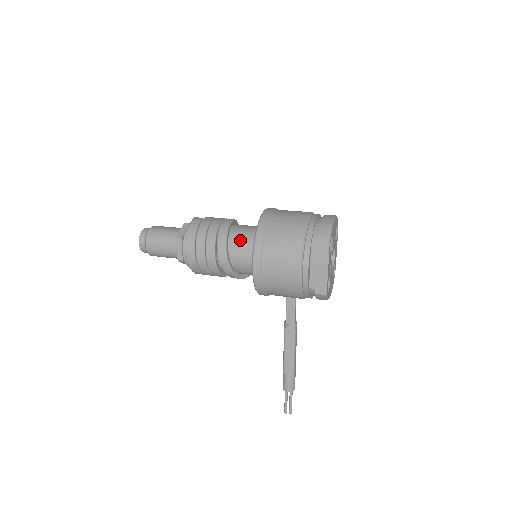
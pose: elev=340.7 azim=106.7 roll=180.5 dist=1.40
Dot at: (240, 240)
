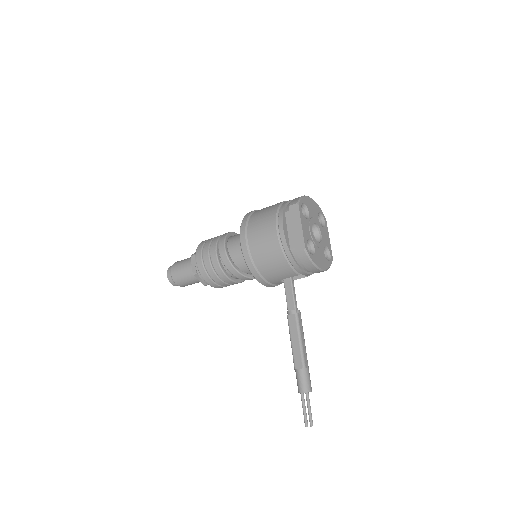
Dot at: (237, 237)
